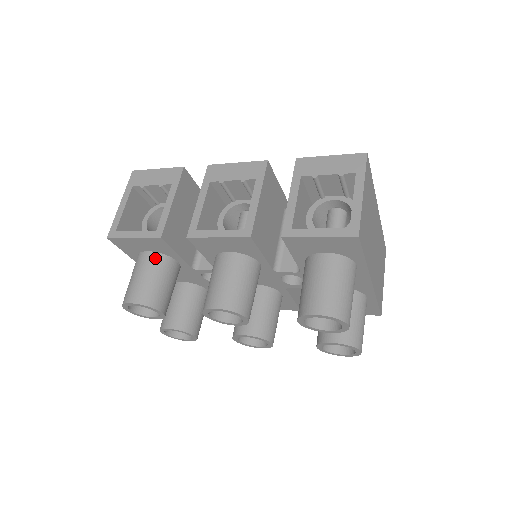
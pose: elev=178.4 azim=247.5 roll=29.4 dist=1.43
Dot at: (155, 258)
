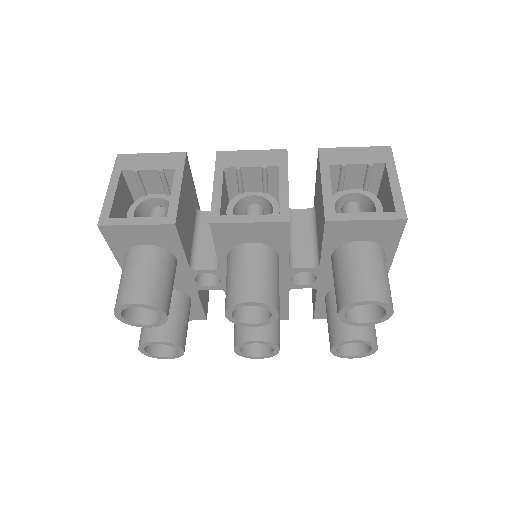
Dot at: (155, 252)
